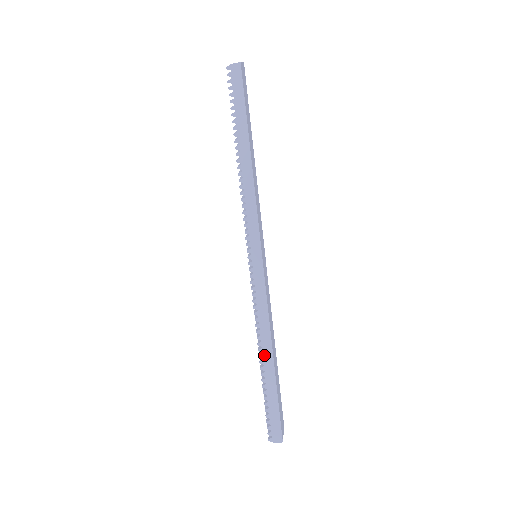
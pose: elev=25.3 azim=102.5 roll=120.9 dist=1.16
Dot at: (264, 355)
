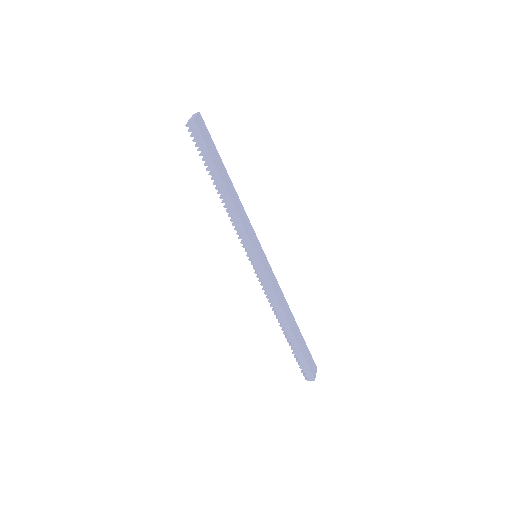
Dot at: (283, 325)
